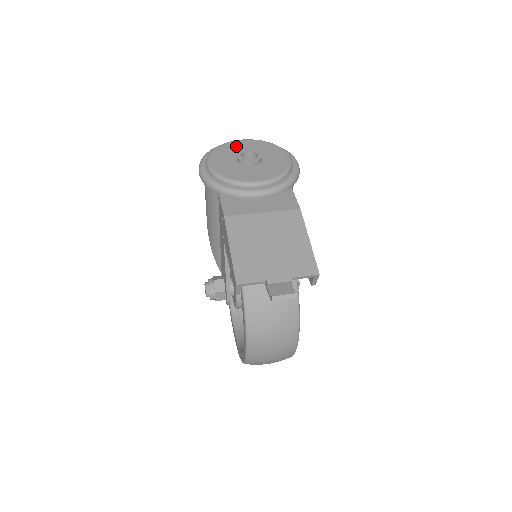
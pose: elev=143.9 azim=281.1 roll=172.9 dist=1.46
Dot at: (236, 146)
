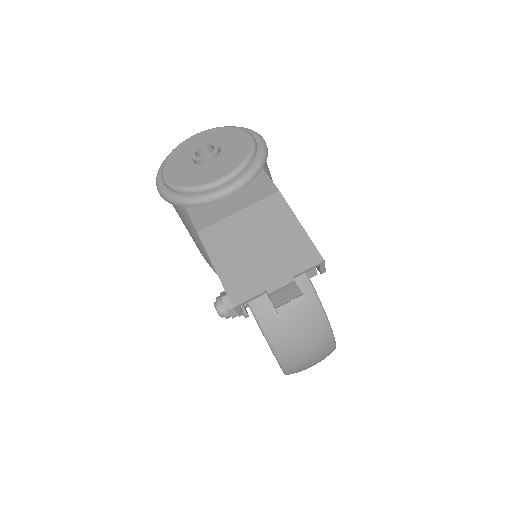
Dot at: (189, 145)
